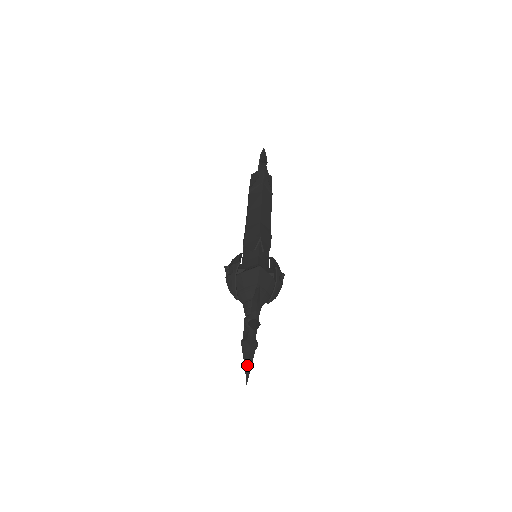
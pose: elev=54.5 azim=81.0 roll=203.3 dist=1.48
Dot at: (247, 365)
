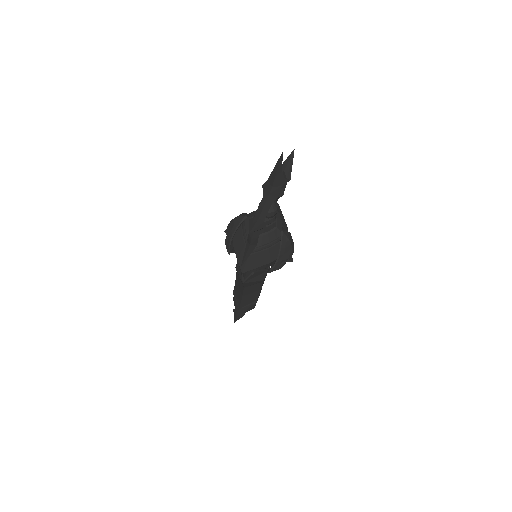
Dot at: occluded
